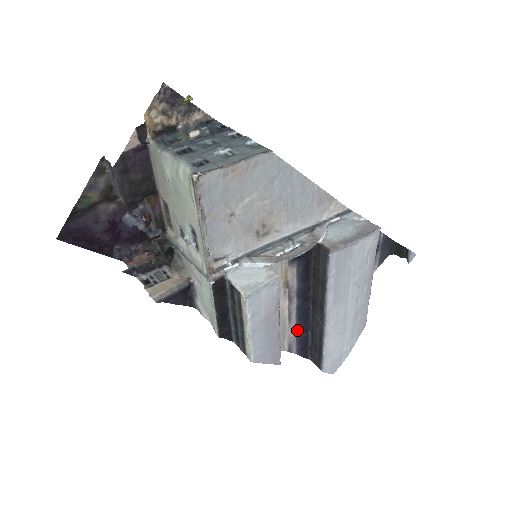
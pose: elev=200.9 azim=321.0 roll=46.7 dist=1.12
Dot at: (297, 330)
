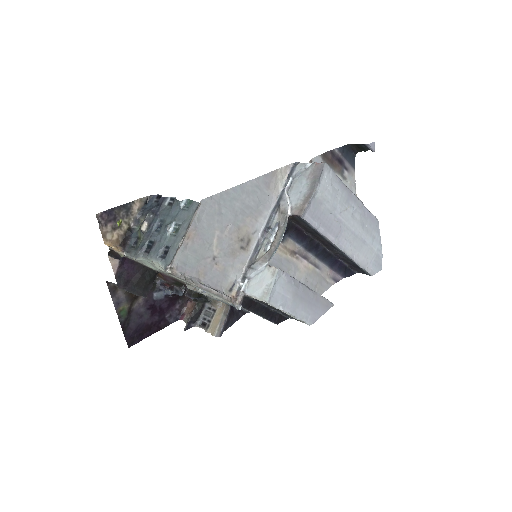
Dot at: (330, 266)
